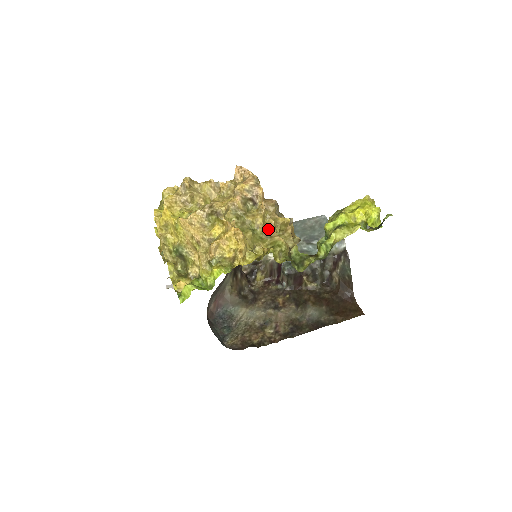
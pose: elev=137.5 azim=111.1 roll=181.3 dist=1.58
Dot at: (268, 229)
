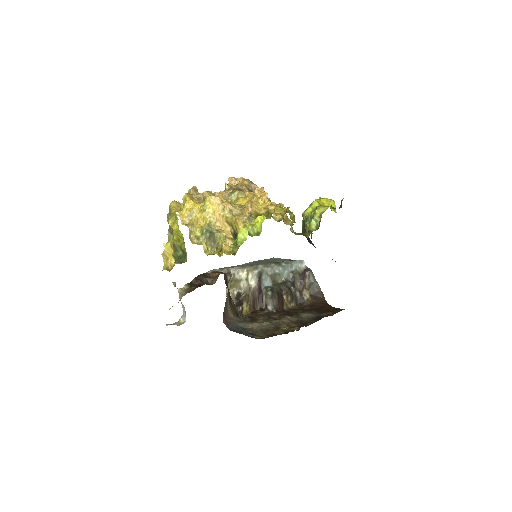
Dot at: occluded
